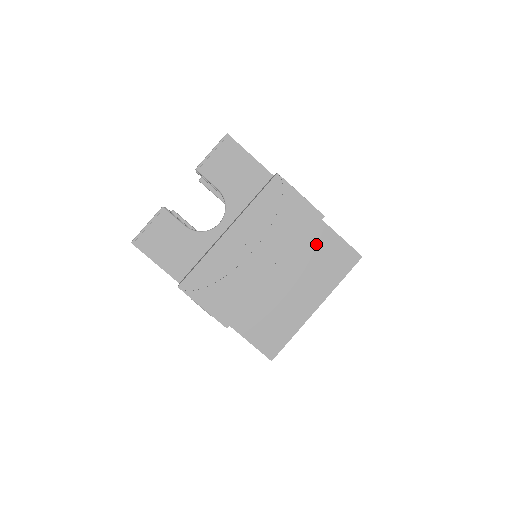
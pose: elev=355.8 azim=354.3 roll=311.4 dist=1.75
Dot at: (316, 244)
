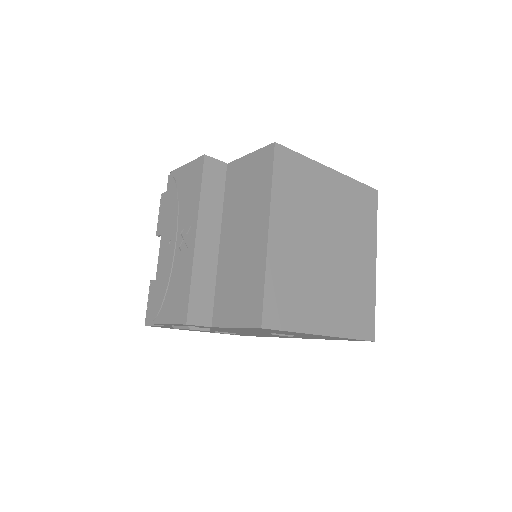
Dot at: (237, 183)
